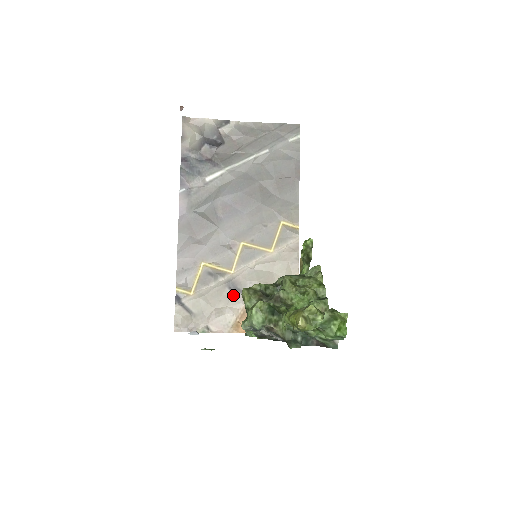
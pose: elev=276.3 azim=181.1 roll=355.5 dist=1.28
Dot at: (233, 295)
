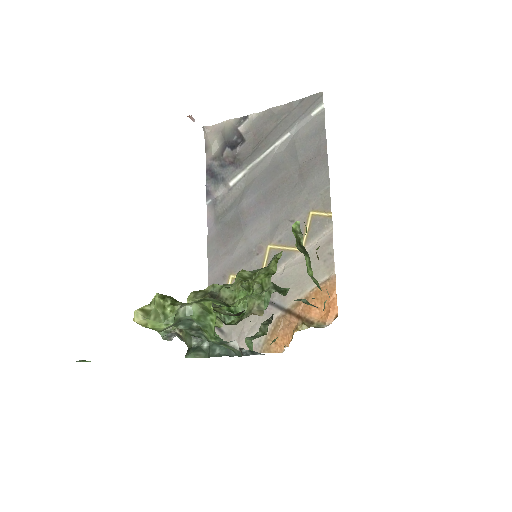
Dot at: occluded
